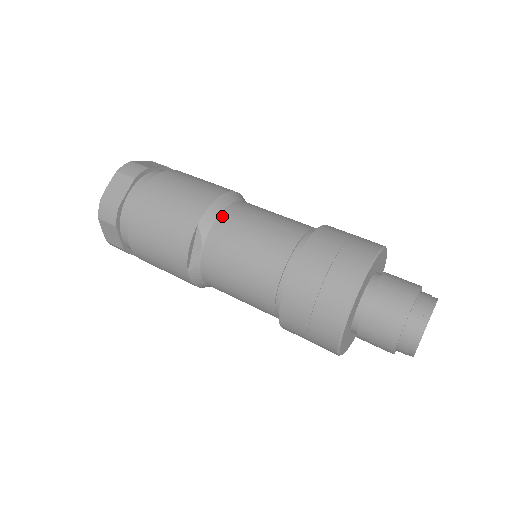
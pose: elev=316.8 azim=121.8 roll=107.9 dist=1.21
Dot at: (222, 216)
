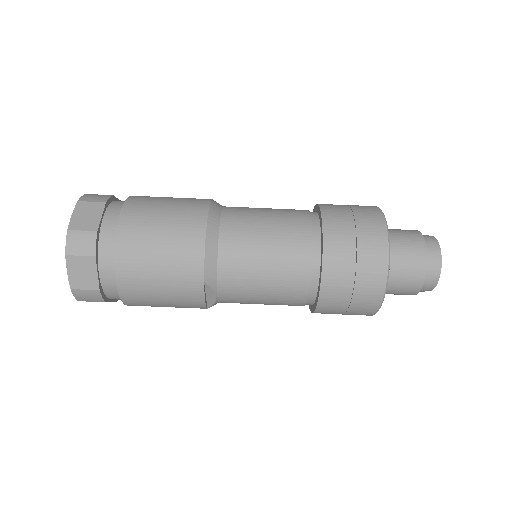
Dot at: (221, 260)
